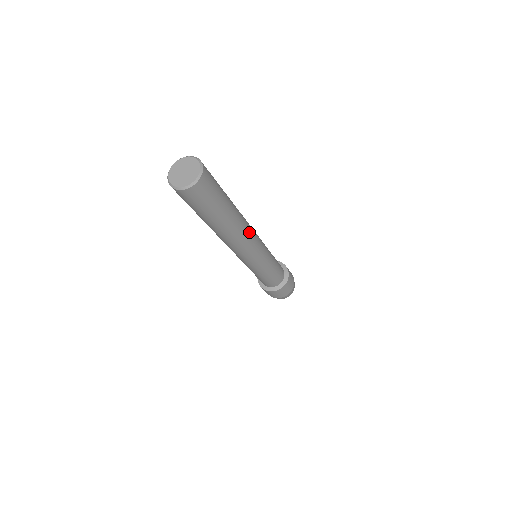
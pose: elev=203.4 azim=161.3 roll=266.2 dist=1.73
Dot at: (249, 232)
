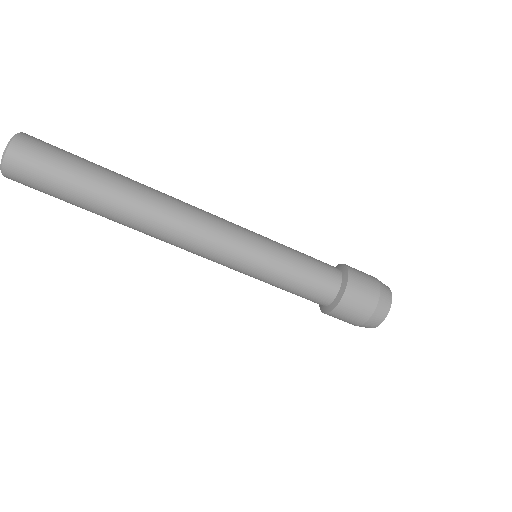
Dot at: (176, 215)
